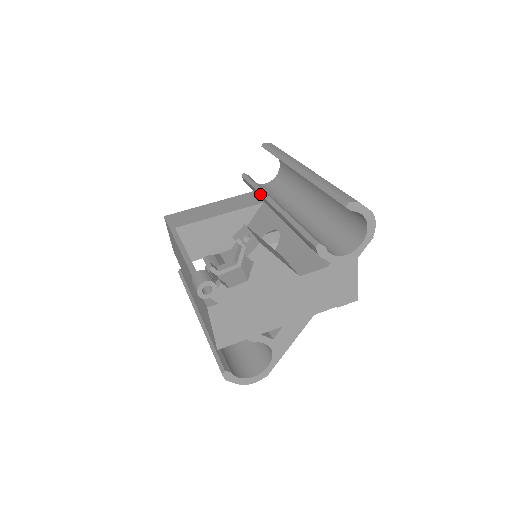
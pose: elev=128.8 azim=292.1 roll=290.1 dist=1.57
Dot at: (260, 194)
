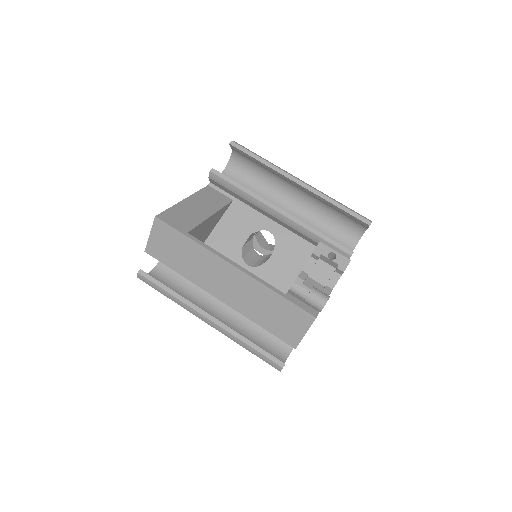
Dot at: (254, 197)
